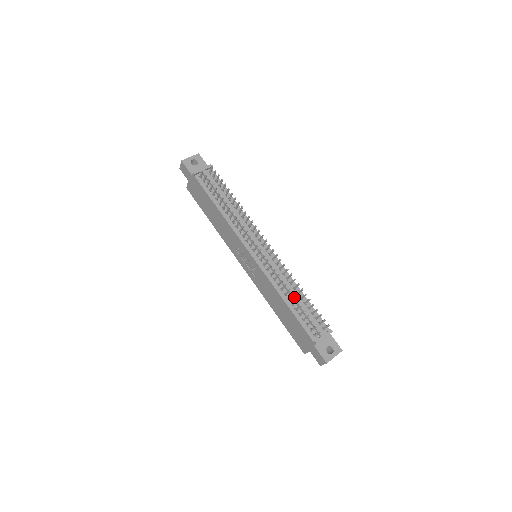
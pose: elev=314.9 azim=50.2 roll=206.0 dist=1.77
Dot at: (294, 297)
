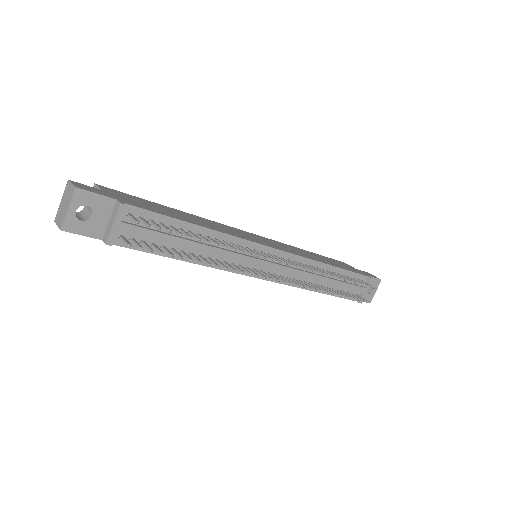
Dot at: (328, 283)
